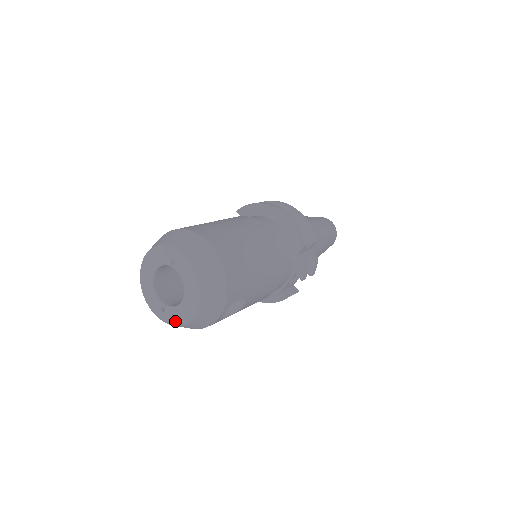
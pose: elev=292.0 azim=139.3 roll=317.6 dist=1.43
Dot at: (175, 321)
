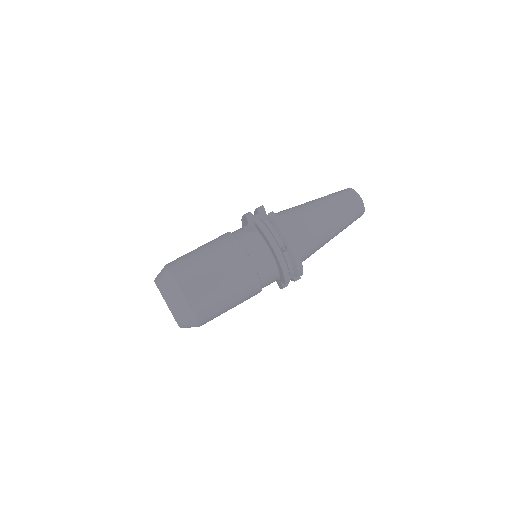
Dot at: occluded
